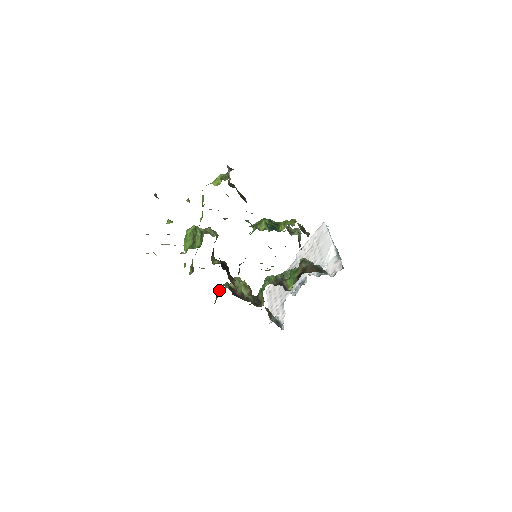
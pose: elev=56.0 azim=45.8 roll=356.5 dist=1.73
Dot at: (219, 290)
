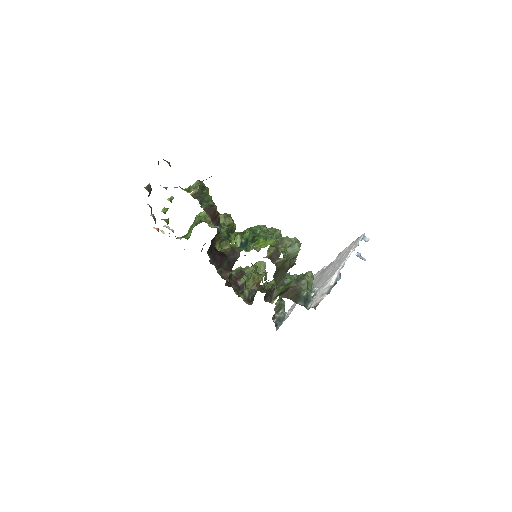
Dot at: occluded
